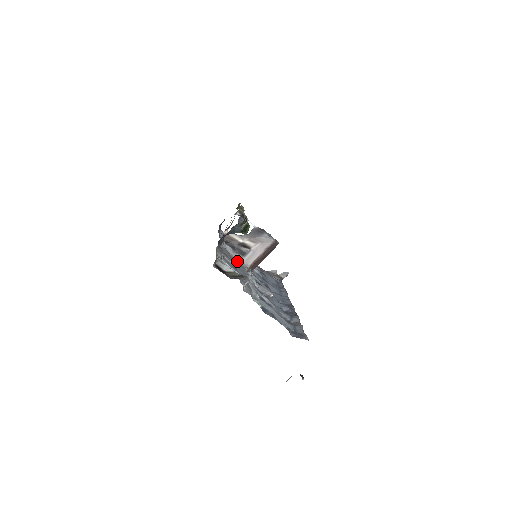
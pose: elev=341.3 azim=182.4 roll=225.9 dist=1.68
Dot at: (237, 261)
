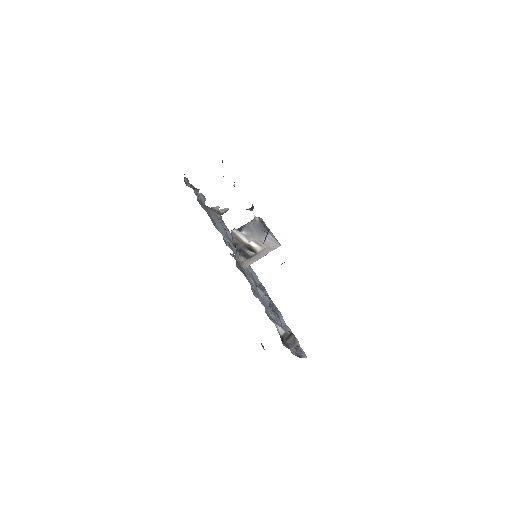
Dot at: (240, 264)
